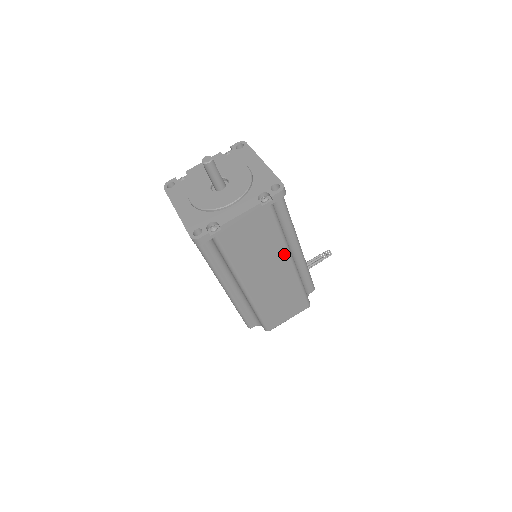
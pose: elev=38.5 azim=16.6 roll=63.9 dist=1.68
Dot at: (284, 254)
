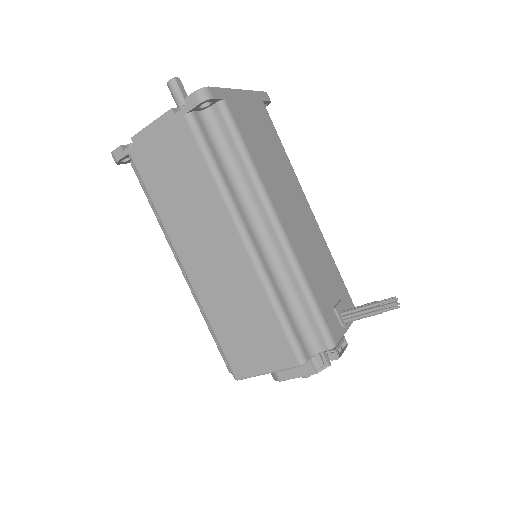
Dot at: (226, 217)
